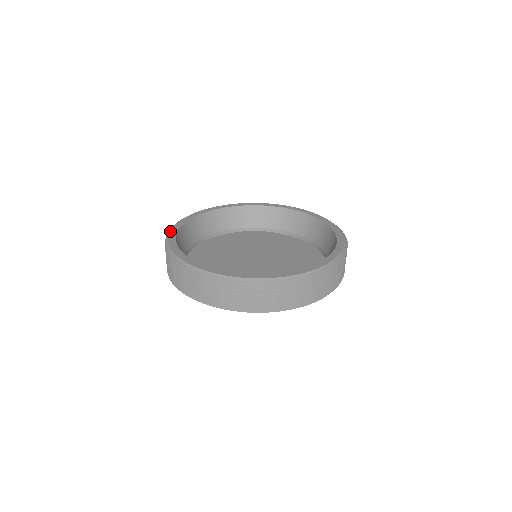
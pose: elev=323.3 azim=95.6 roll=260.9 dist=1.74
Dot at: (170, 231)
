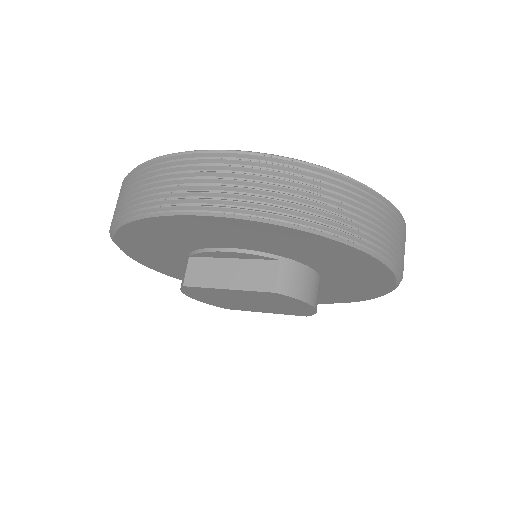
Dot at: occluded
